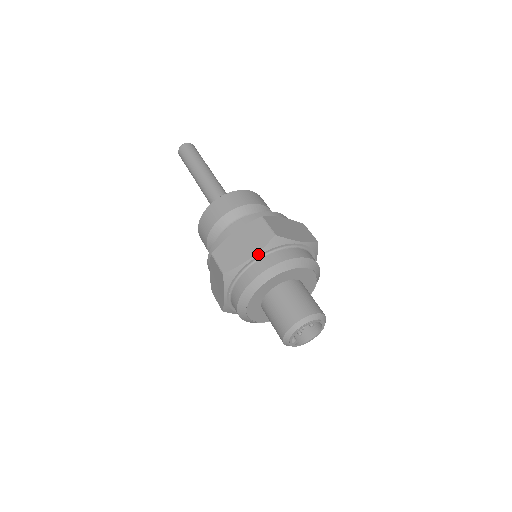
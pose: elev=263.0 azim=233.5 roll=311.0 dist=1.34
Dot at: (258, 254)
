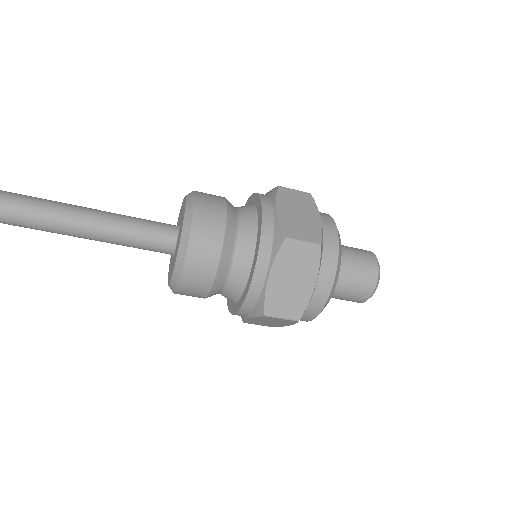
Dot at: (319, 214)
